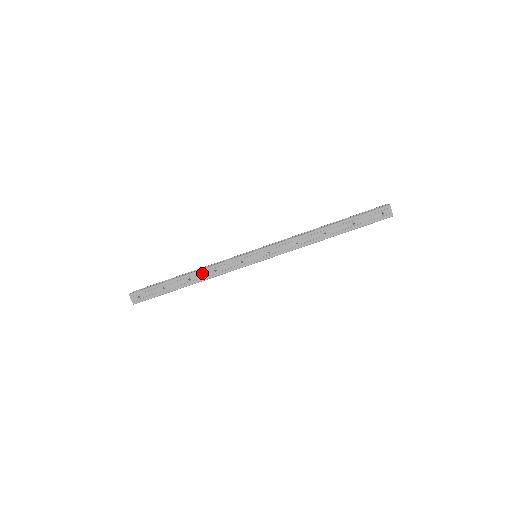
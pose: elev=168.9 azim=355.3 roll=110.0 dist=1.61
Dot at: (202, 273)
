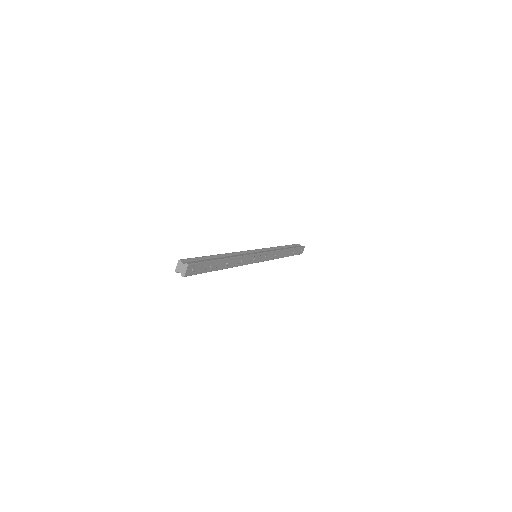
Dot at: (235, 260)
